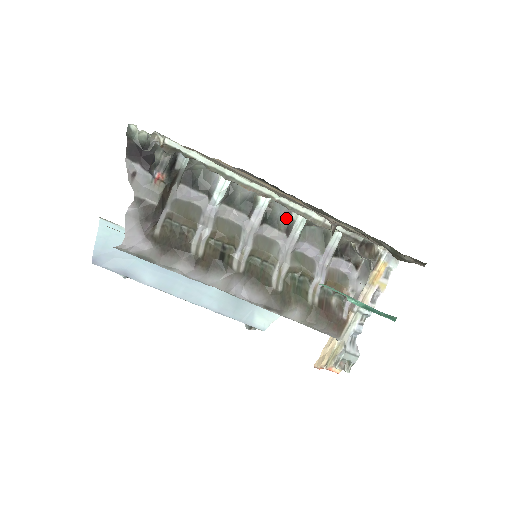
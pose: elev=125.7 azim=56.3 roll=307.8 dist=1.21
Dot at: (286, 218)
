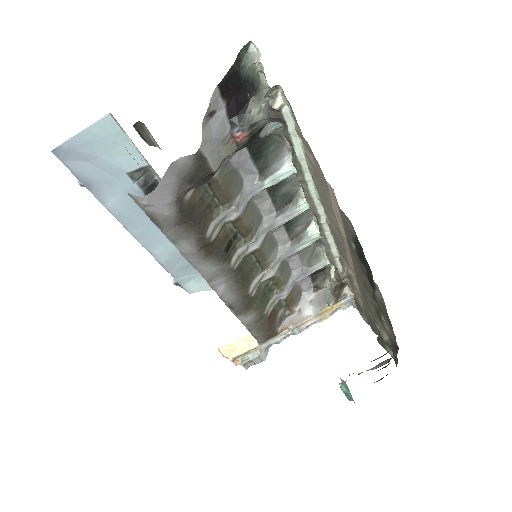
Dot at: (303, 227)
